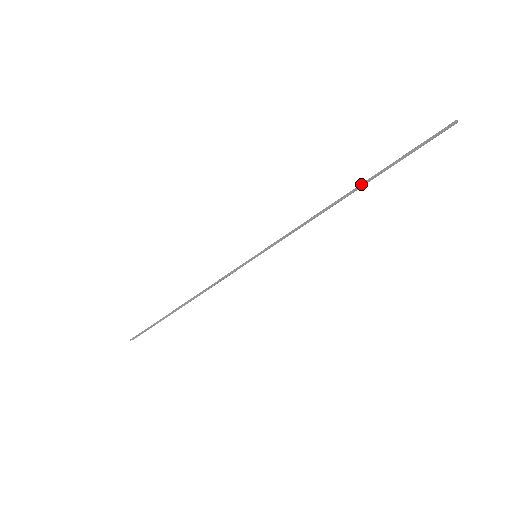
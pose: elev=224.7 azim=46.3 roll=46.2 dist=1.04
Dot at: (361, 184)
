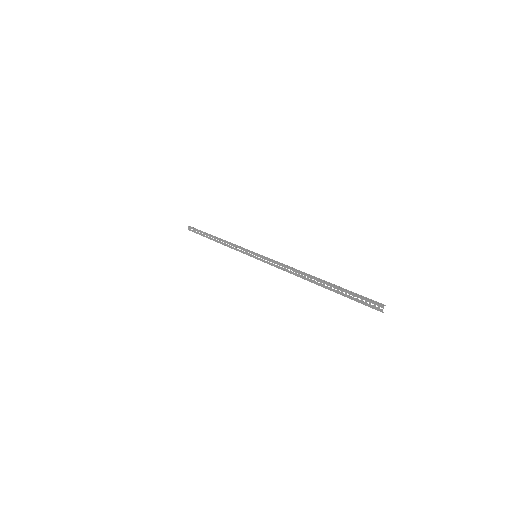
Dot at: (319, 285)
